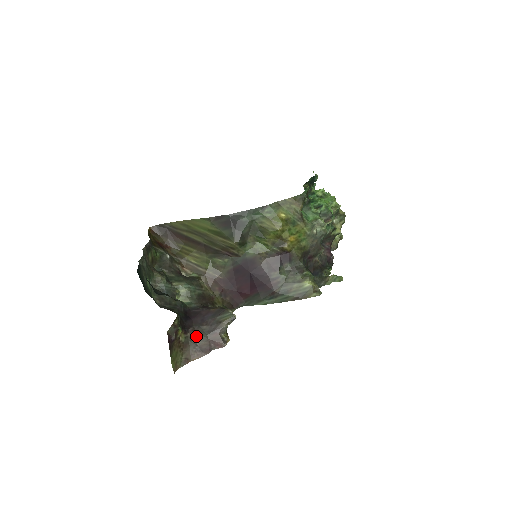
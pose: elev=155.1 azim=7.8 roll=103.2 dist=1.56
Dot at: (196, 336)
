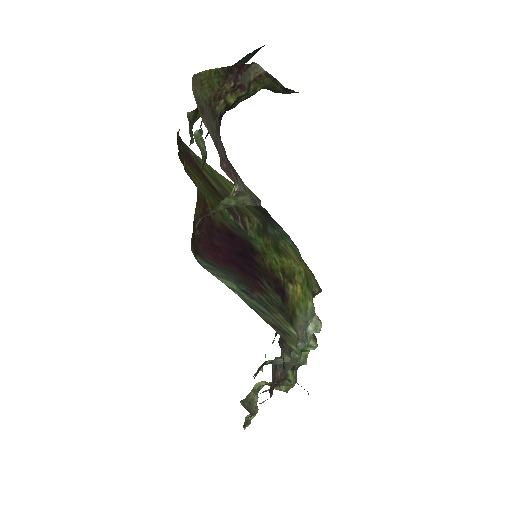
Dot at: (220, 137)
